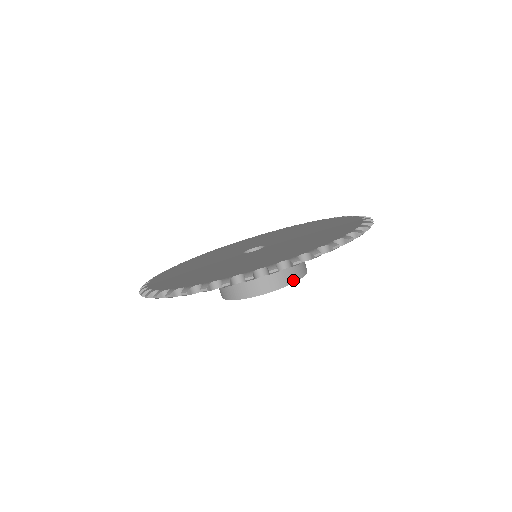
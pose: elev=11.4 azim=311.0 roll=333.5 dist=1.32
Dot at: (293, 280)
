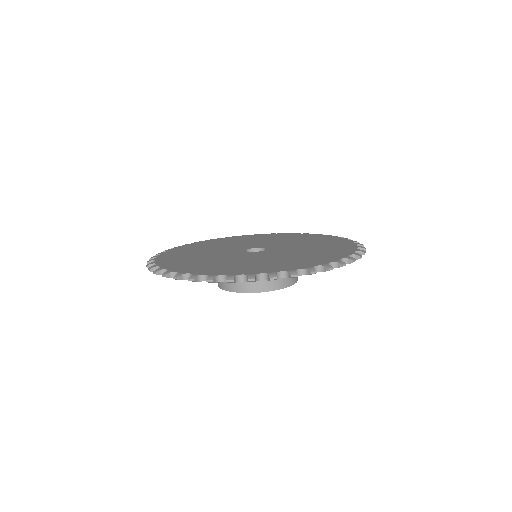
Dot at: (273, 288)
